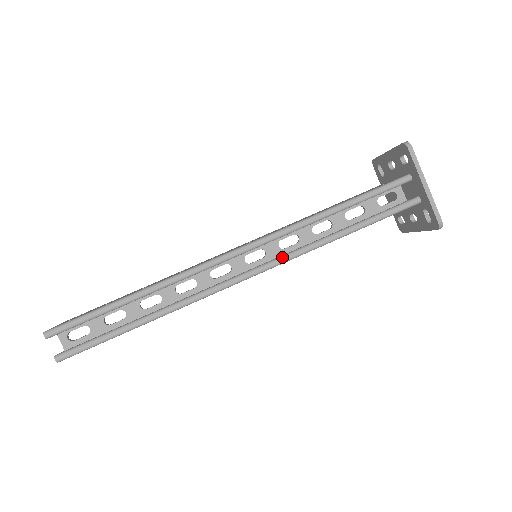
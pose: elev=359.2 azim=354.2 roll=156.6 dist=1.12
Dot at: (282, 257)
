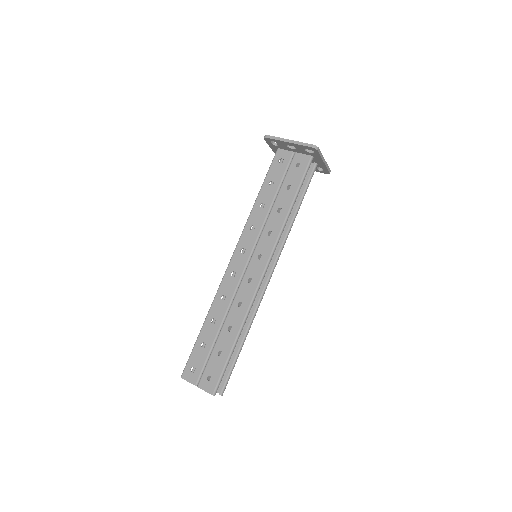
Dot at: (280, 252)
